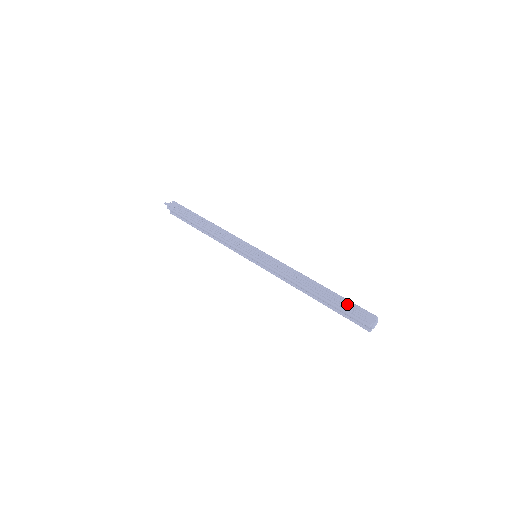
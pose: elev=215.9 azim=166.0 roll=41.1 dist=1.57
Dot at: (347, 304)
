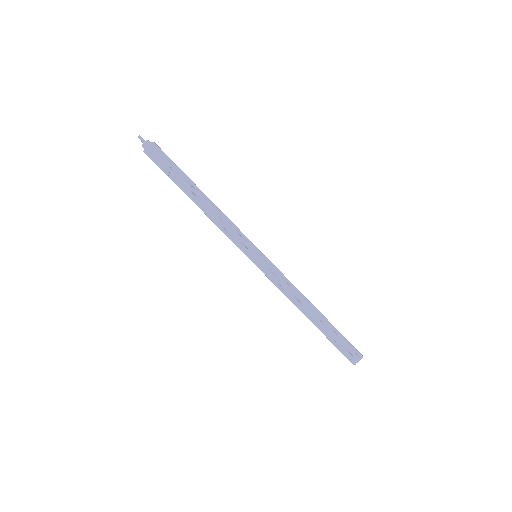
Dot at: (340, 339)
